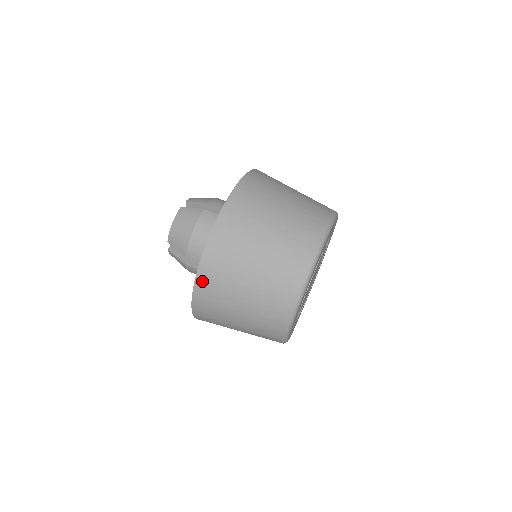
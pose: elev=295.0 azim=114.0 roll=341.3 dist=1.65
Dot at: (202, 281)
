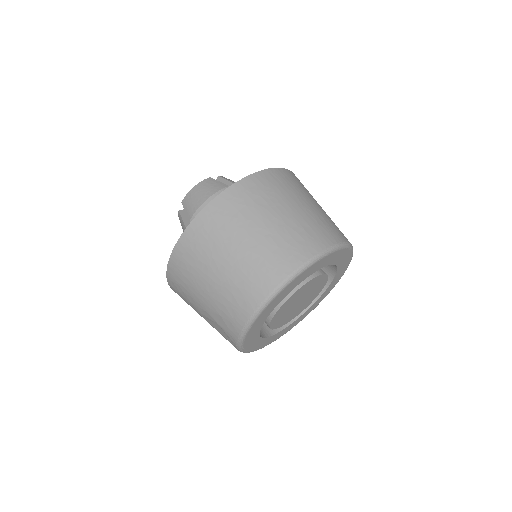
Dot at: (189, 236)
